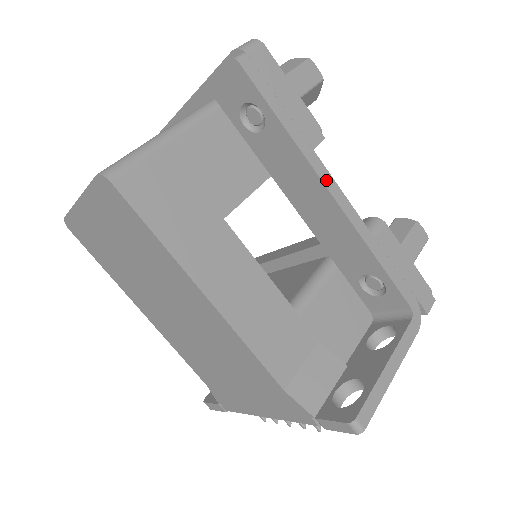
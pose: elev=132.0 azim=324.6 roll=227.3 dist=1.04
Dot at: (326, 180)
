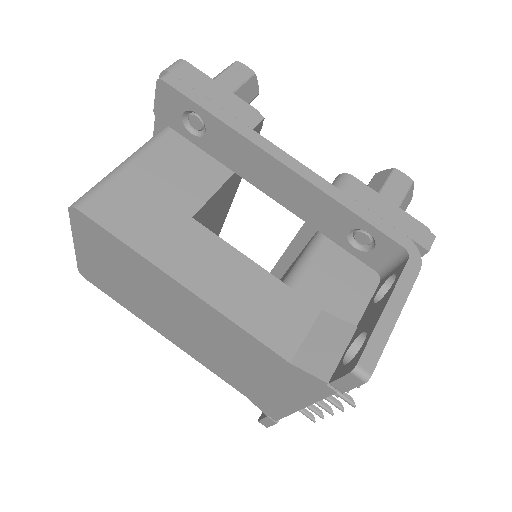
Dot at: (273, 152)
